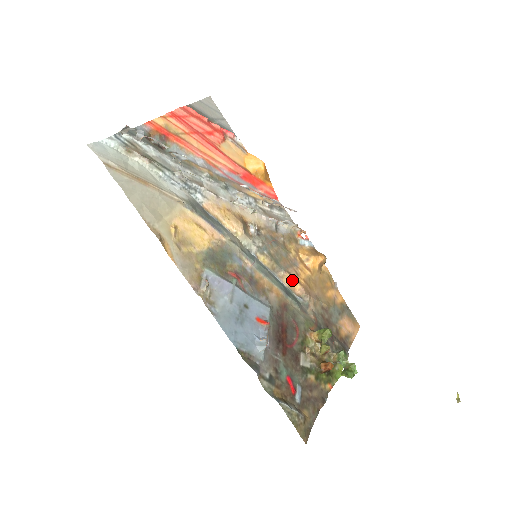
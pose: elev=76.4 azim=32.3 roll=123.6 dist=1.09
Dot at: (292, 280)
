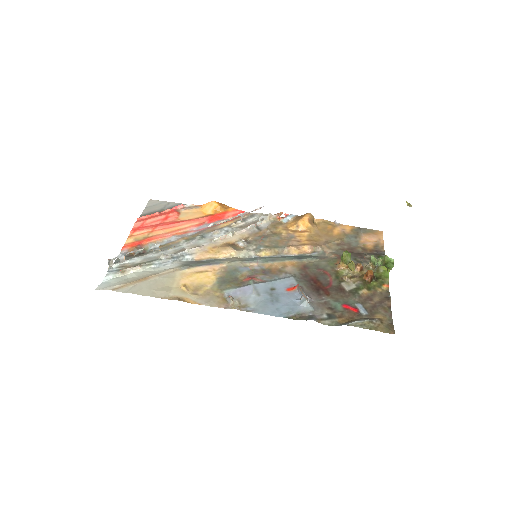
Dot at: (297, 248)
